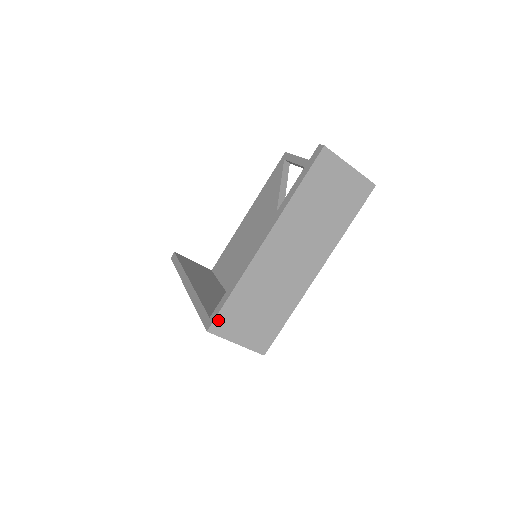
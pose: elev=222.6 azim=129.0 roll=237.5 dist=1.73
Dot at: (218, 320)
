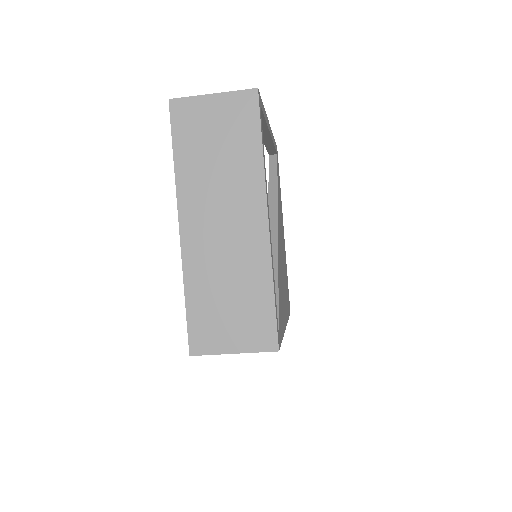
Dot at: (193, 337)
